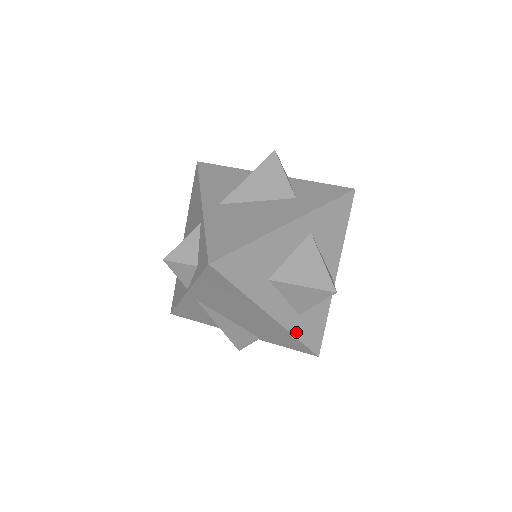
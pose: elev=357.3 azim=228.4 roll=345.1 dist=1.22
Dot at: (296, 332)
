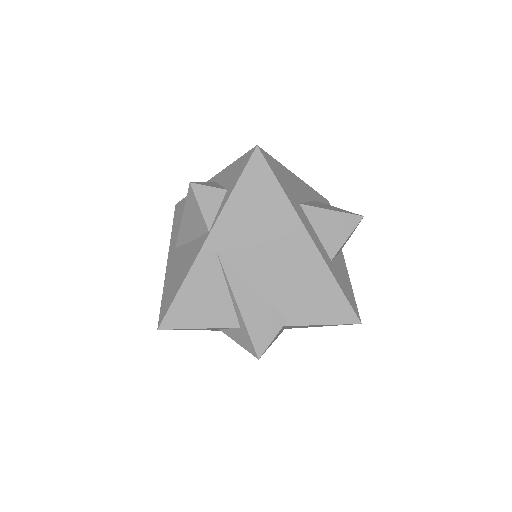
Dot at: (334, 276)
